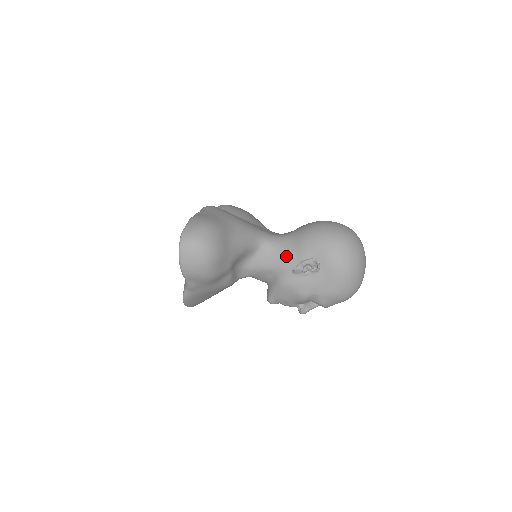
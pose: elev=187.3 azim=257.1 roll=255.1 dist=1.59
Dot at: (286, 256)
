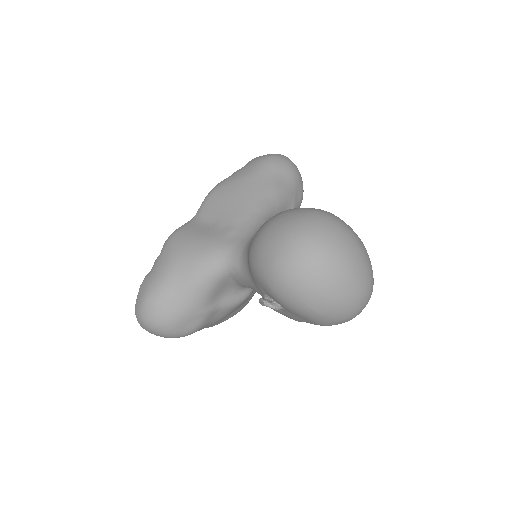
Dot at: (252, 284)
